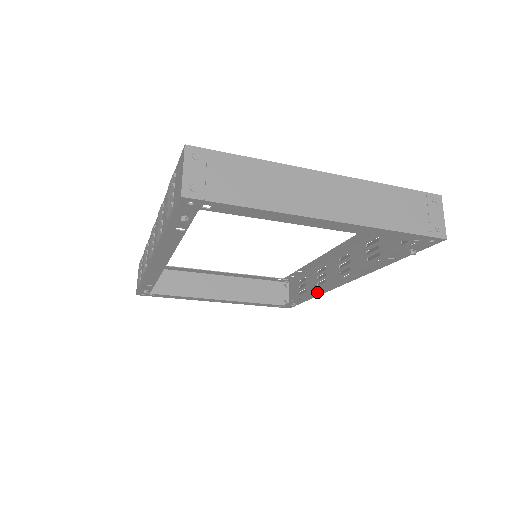
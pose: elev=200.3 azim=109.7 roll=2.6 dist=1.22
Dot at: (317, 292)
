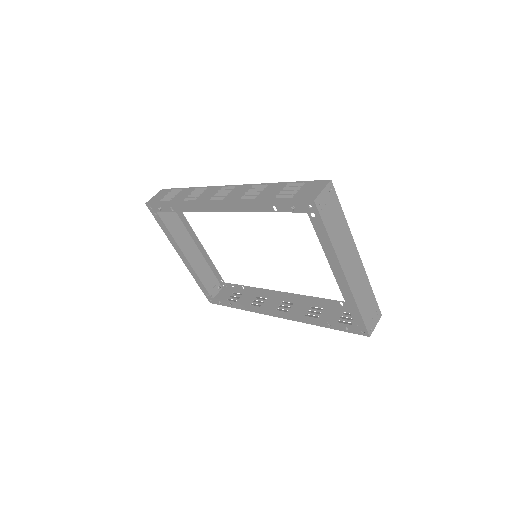
Dot at: (251, 308)
